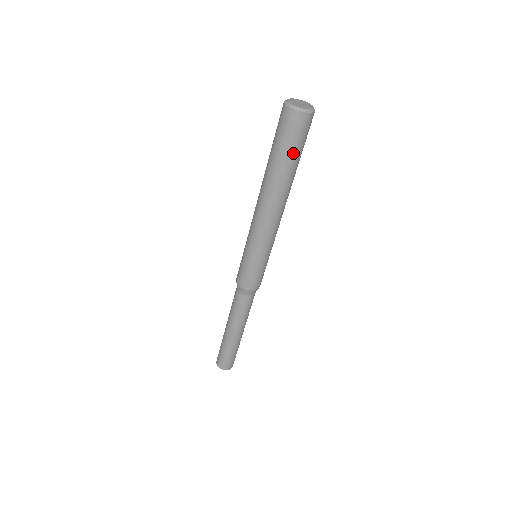
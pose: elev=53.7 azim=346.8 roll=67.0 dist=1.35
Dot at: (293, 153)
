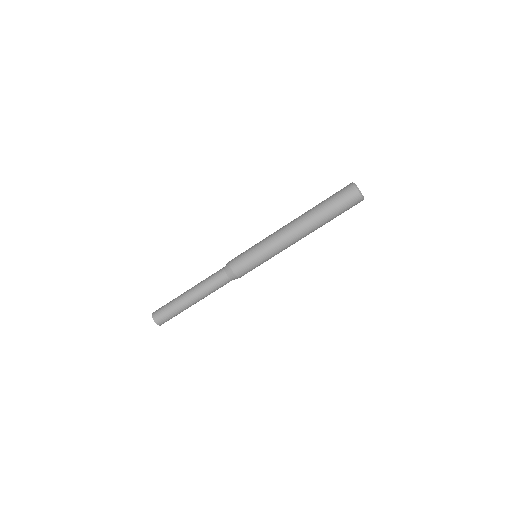
Dot at: occluded
